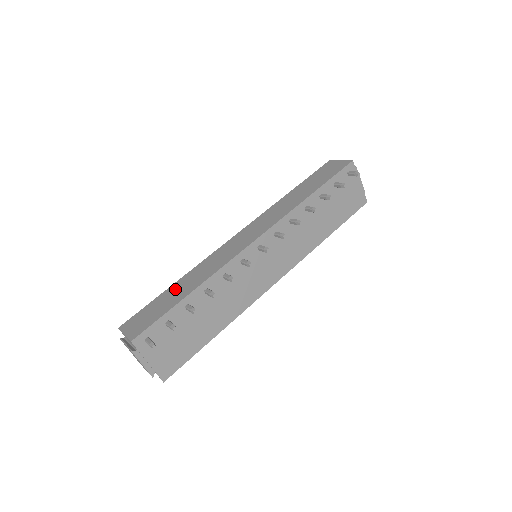
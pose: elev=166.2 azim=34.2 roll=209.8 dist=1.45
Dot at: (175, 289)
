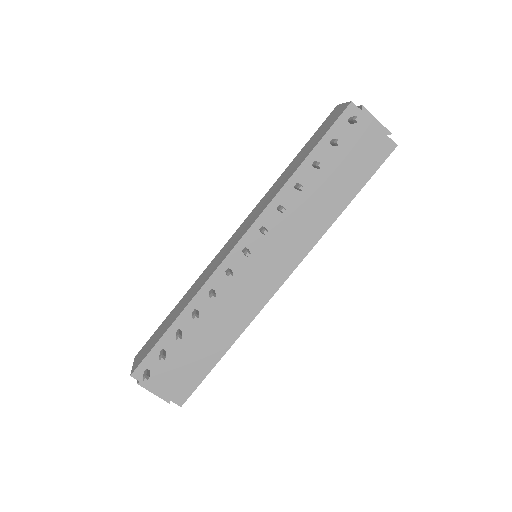
Dot at: (173, 312)
